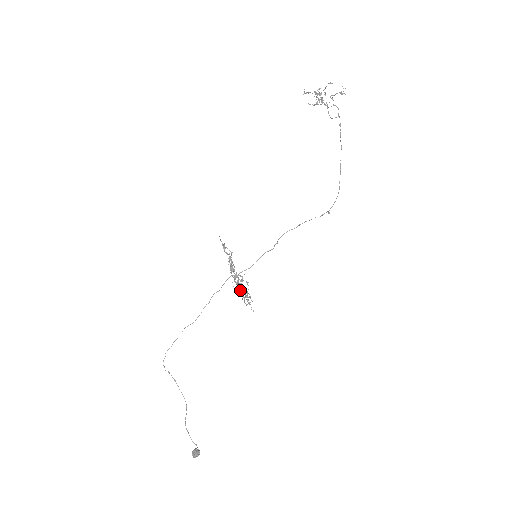
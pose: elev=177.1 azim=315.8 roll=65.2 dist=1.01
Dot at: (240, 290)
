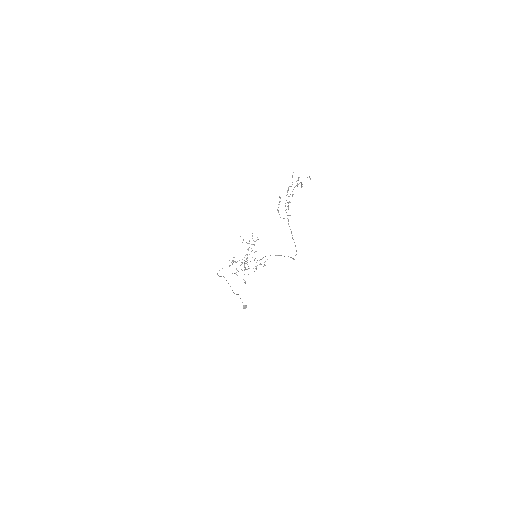
Dot at: (245, 268)
